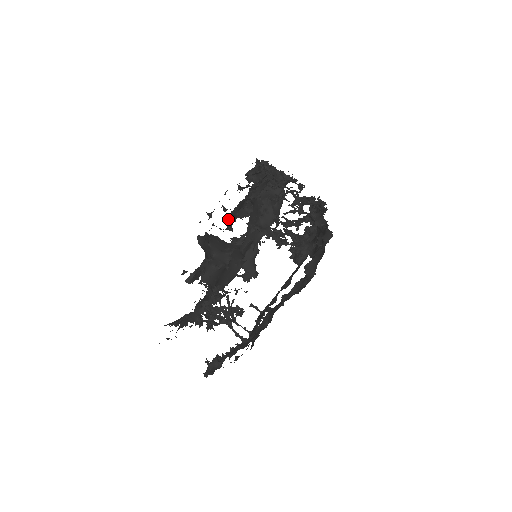
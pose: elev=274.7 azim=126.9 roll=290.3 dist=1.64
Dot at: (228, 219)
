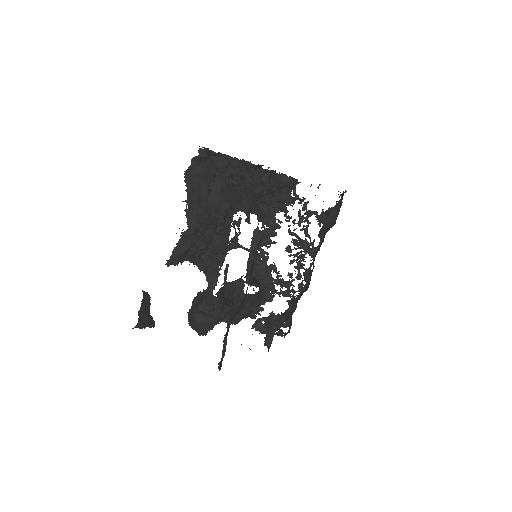
Dot at: (272, 172)
